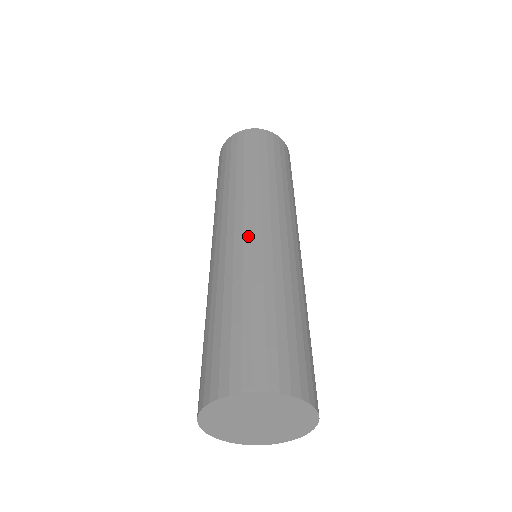
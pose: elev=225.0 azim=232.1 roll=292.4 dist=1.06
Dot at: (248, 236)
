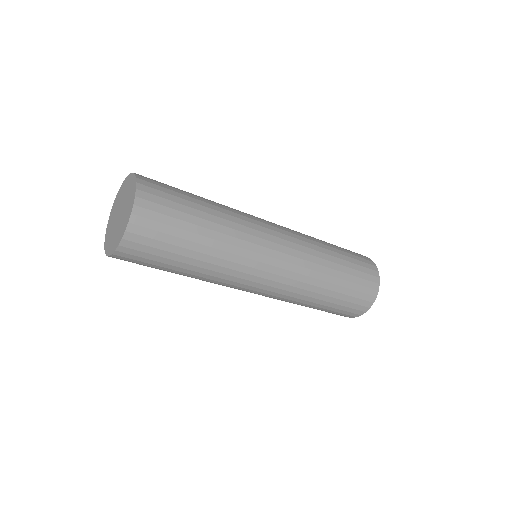
Dot at: occluded
